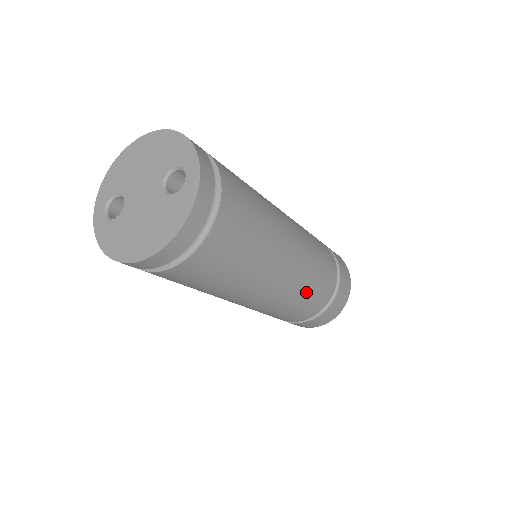
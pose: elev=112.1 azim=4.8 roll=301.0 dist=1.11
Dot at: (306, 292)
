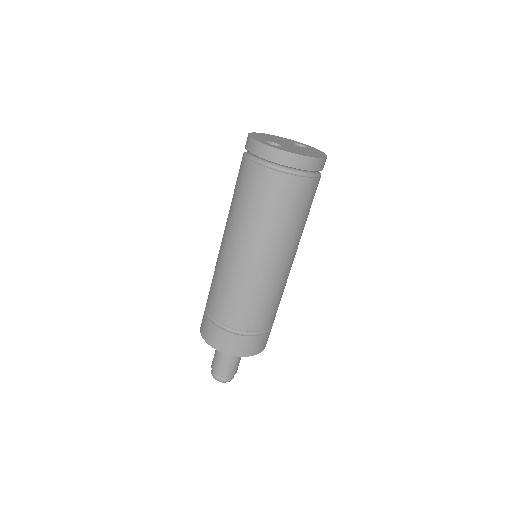
Dot at: occluded
